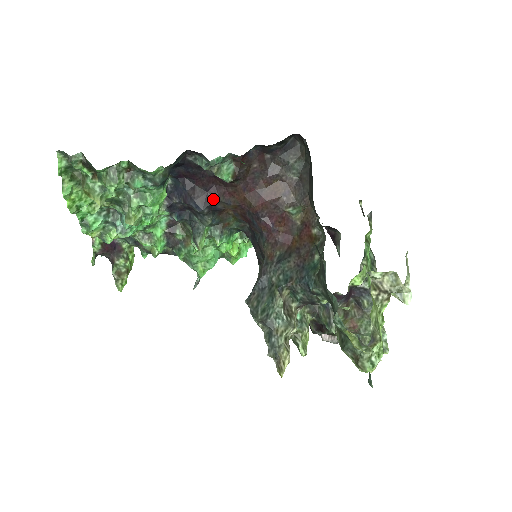
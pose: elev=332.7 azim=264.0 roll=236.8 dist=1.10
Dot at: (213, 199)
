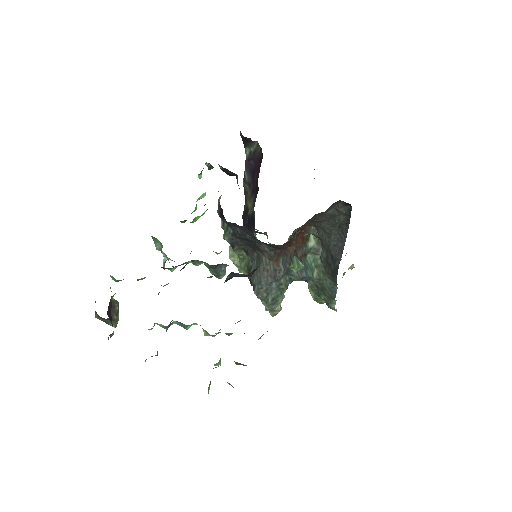
Dot at: occluded
